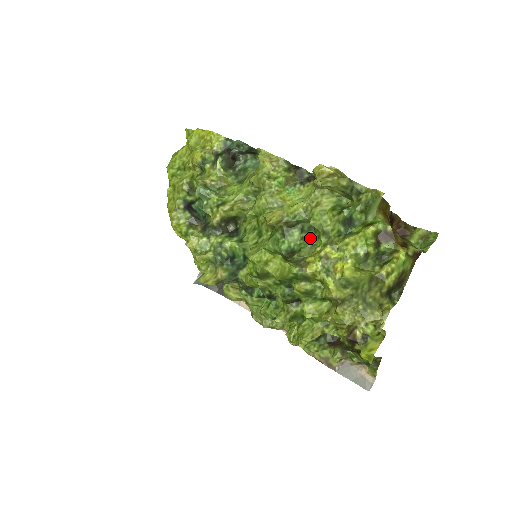
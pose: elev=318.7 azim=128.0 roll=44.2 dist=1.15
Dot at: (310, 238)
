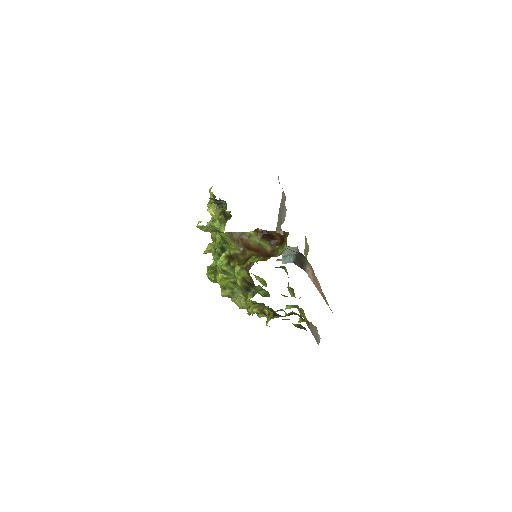
Dot at: occluded
